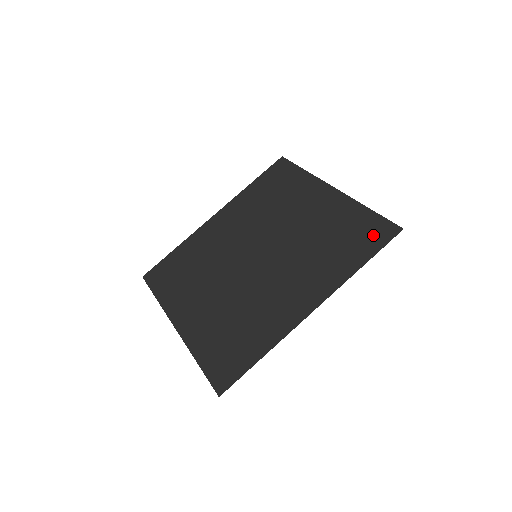
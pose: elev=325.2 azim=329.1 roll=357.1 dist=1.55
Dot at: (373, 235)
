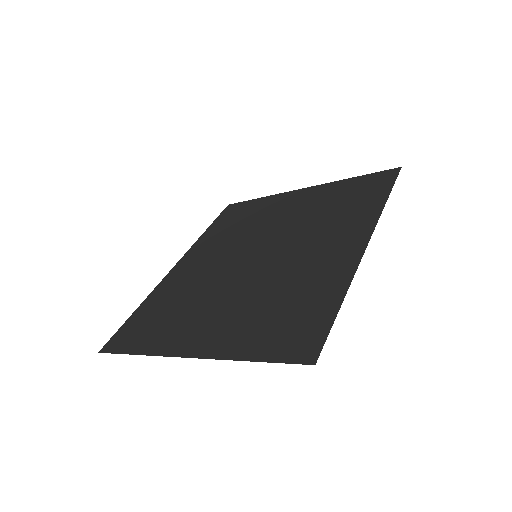
Dot at: (376, 183)
